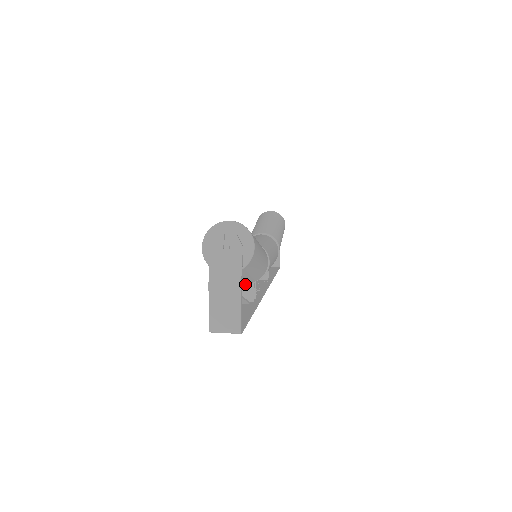
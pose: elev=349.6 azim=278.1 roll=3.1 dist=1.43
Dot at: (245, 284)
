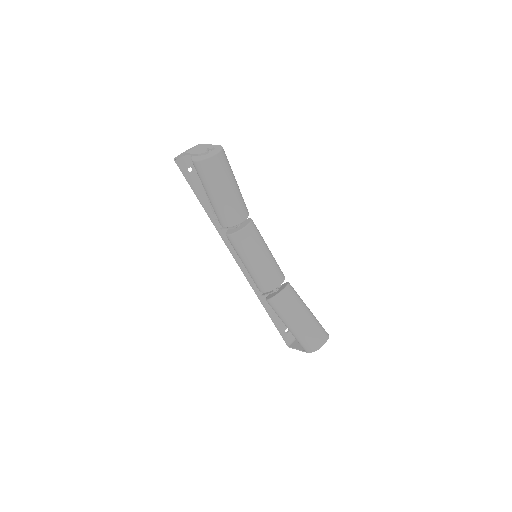
Dot at: occluded
